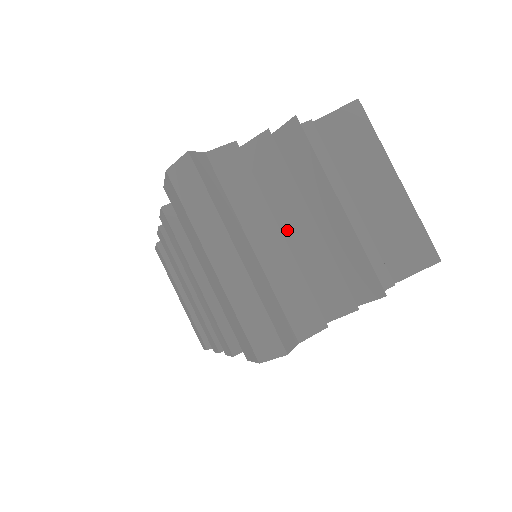
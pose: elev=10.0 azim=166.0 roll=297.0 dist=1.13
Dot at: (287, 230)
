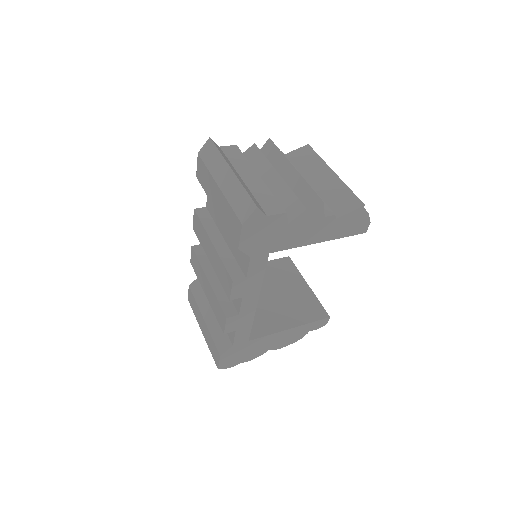
Dot at: occluded
